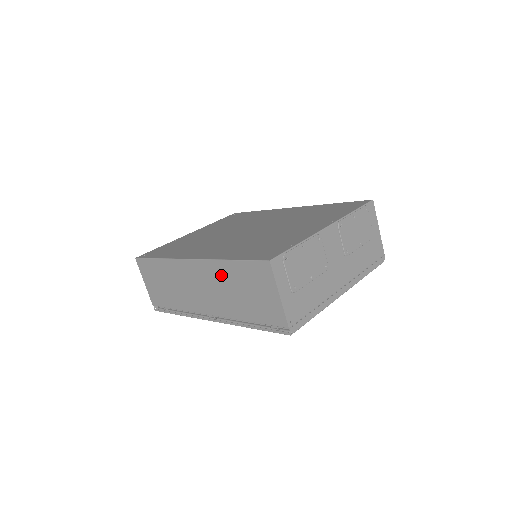
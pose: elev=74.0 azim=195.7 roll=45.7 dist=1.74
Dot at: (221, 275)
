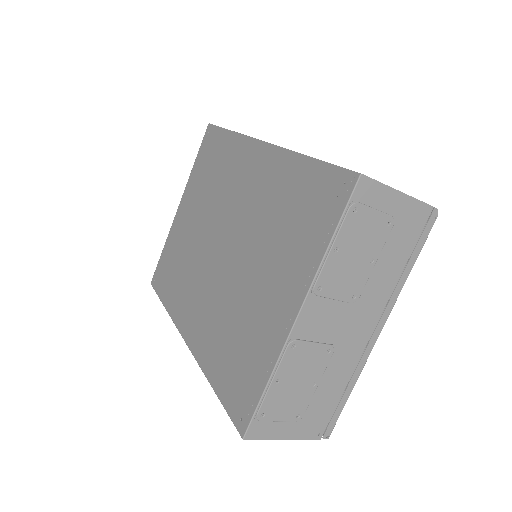
Dot at: occluded
